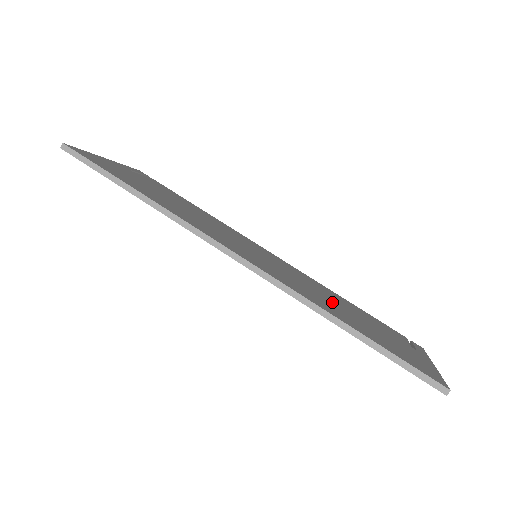
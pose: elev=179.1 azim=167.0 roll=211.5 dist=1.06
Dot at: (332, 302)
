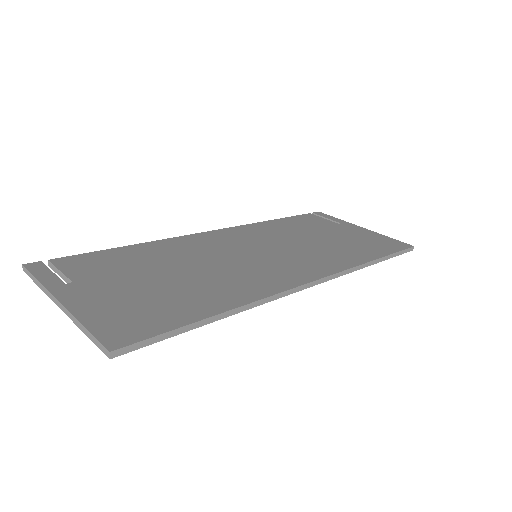
Dot at: (317, 243)
